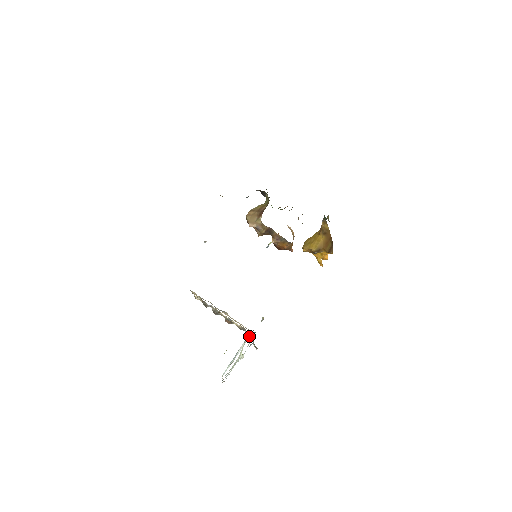
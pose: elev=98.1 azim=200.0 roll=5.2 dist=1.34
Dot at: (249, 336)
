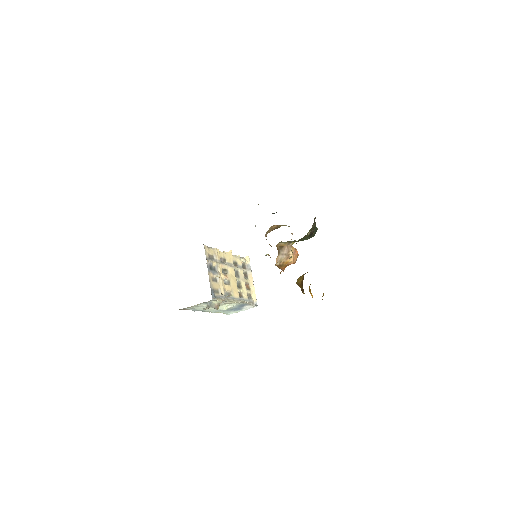
Dot at: (253, 306)
